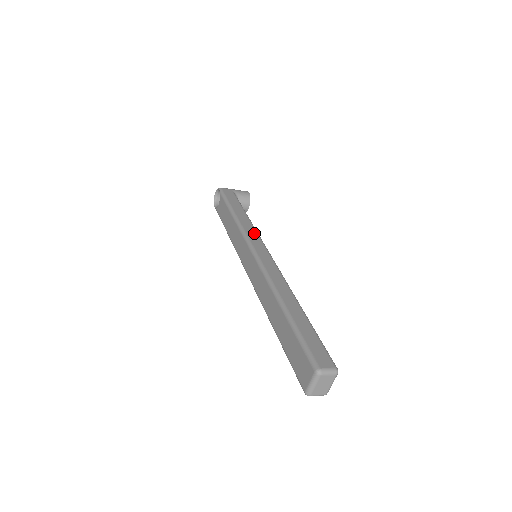
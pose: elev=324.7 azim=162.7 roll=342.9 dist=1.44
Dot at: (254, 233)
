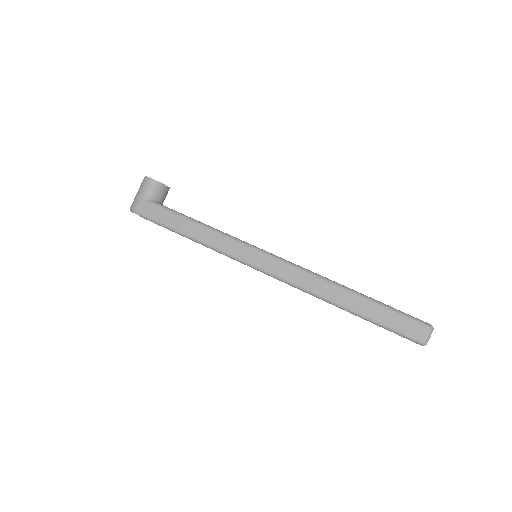
Dot at: (232, 244)
